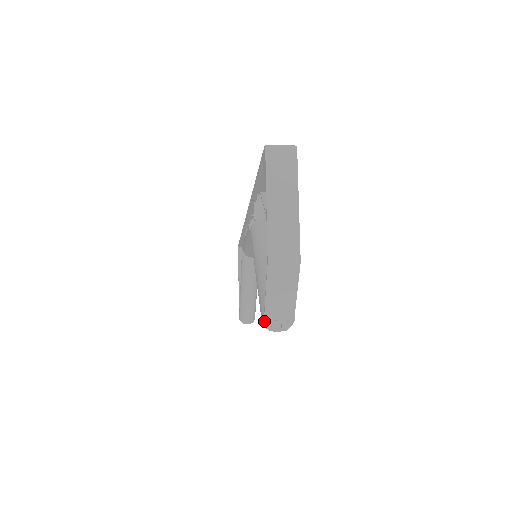
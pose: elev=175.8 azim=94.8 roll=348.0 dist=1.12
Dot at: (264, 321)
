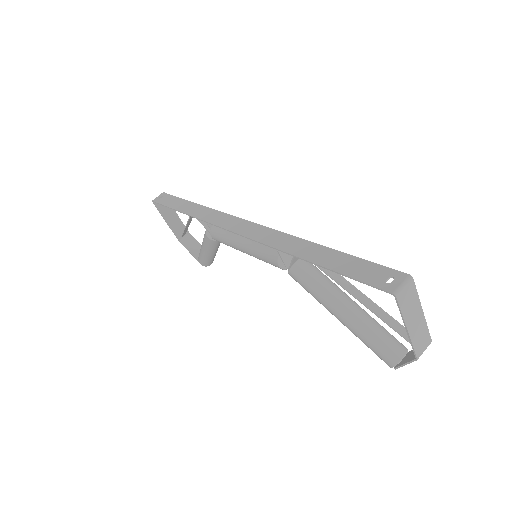
Dot at: occluded
